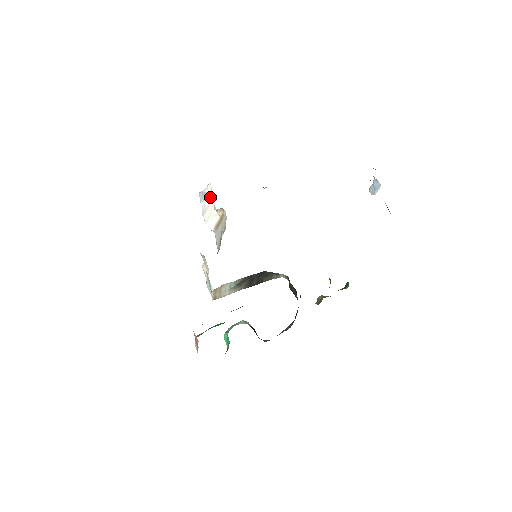
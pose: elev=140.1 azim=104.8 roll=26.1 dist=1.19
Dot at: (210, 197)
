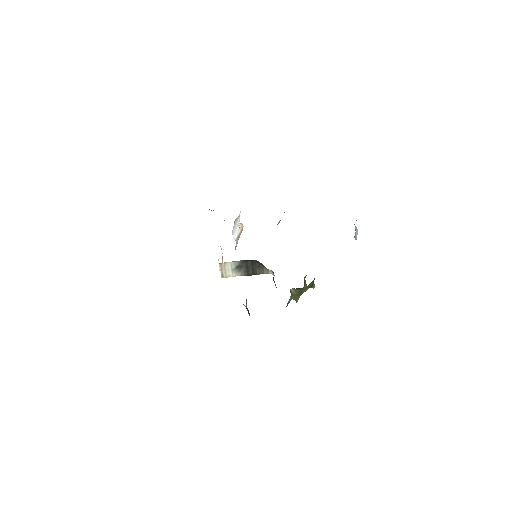
Dot at: (239, 219)
